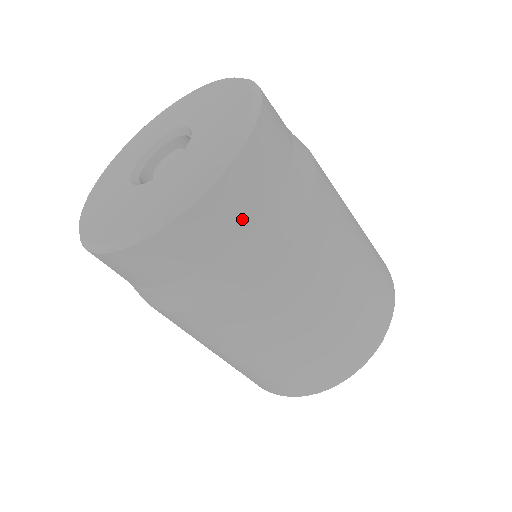
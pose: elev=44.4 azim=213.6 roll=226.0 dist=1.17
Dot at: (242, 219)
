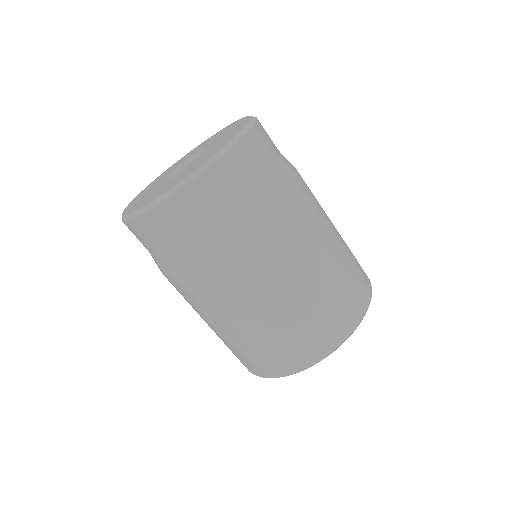
Dot at: (273, 149)
